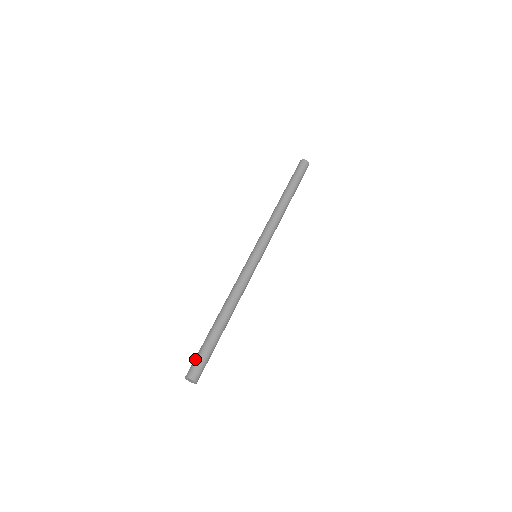
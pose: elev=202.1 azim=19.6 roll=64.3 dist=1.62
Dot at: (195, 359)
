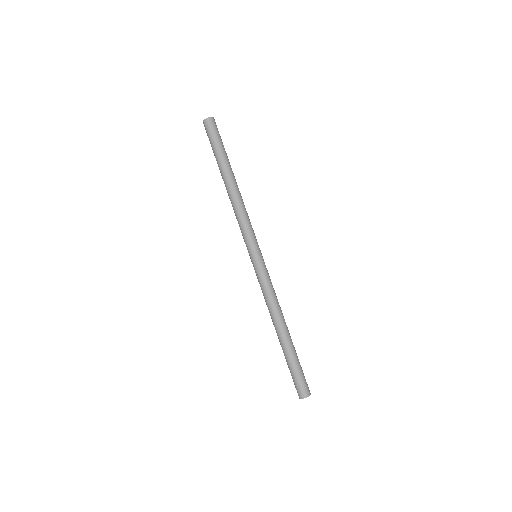
Dot at: occluded
